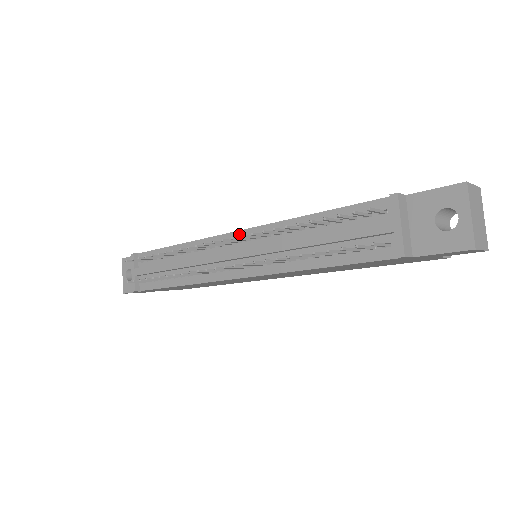
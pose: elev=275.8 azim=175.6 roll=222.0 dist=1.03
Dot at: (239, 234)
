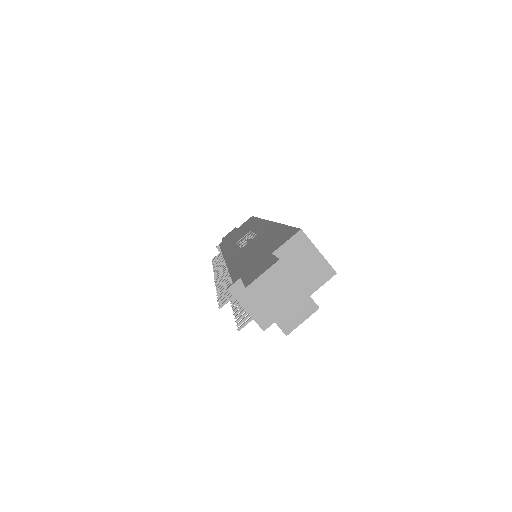
Dot at: occluded
